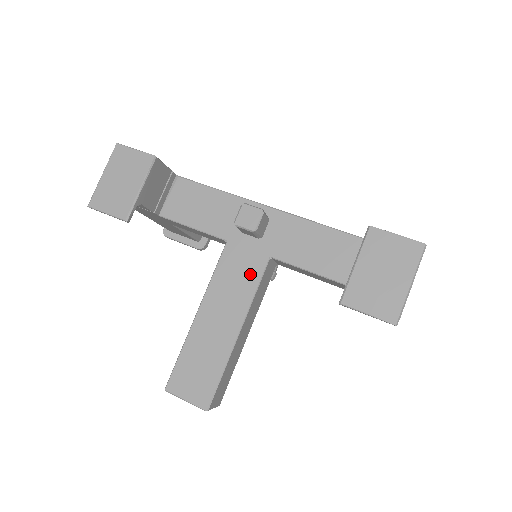
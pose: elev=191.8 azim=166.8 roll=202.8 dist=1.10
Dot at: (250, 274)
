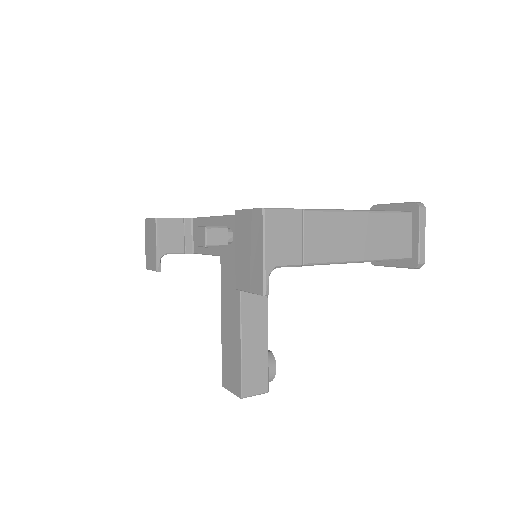
Dot at: (235, 278)
